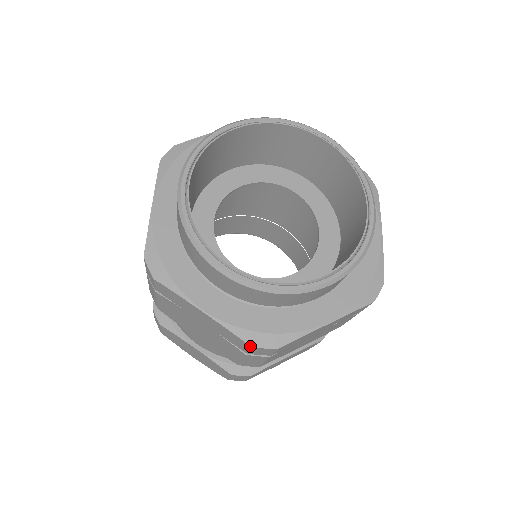
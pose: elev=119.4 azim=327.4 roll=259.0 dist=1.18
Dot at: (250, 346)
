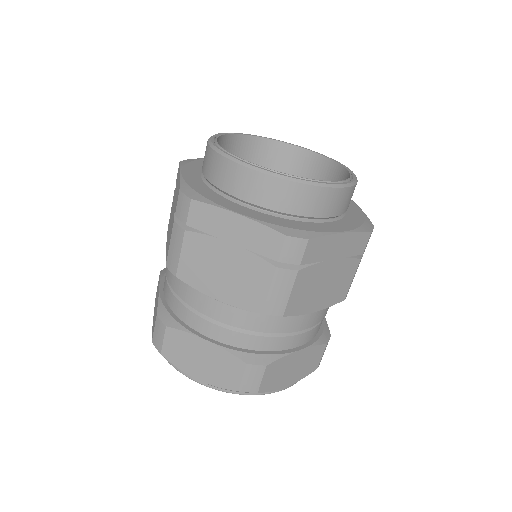
Dot at: (285, 235)
